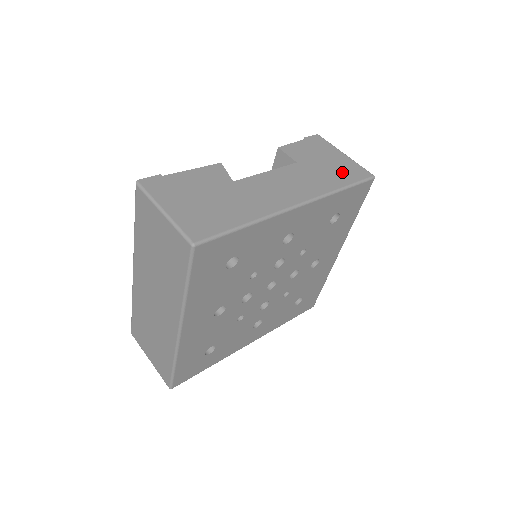
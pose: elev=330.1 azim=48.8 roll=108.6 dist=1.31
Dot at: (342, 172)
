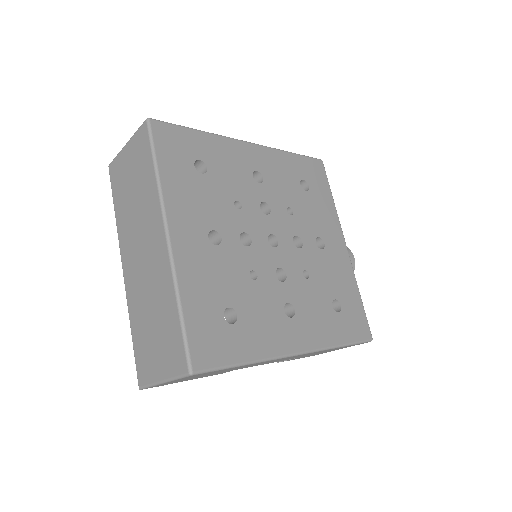
Dot at: occluded
